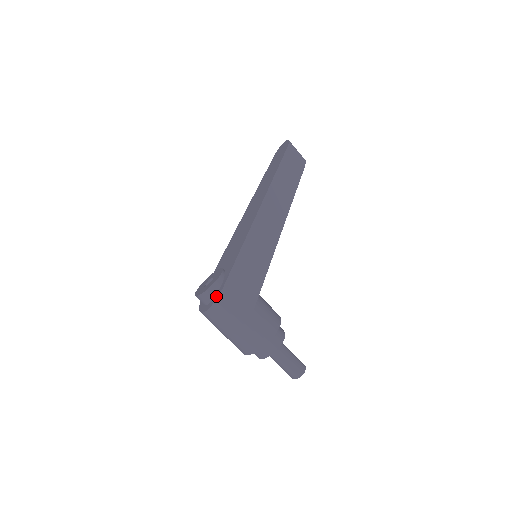
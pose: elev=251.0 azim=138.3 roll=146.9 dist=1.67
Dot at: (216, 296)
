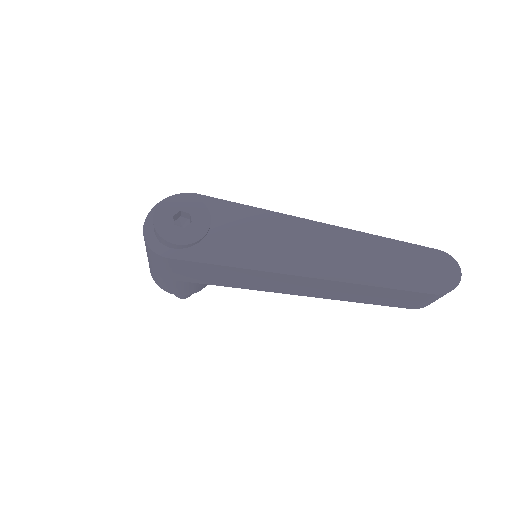
Dot at: (158, 247)
